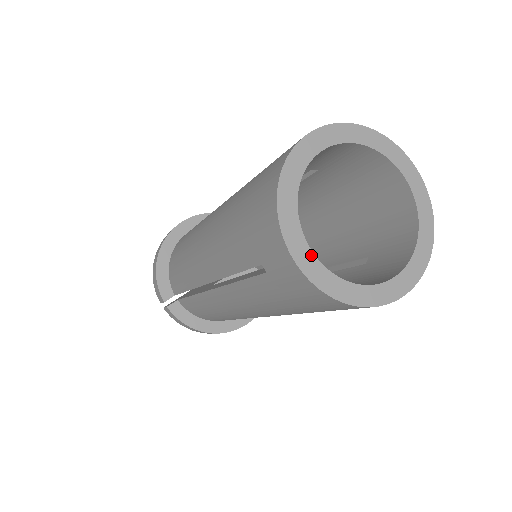
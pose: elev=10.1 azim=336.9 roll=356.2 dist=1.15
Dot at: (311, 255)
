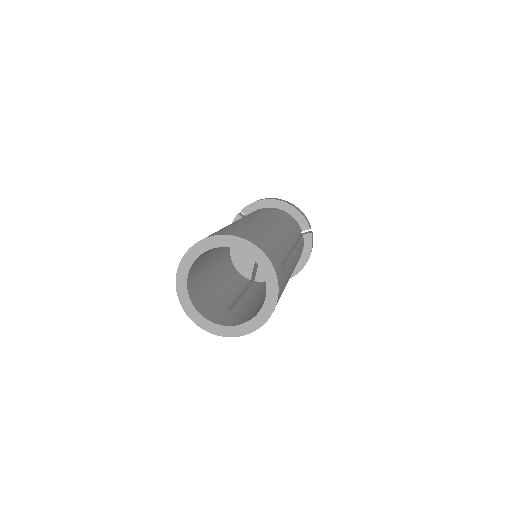
Dot at: (221, 327)
